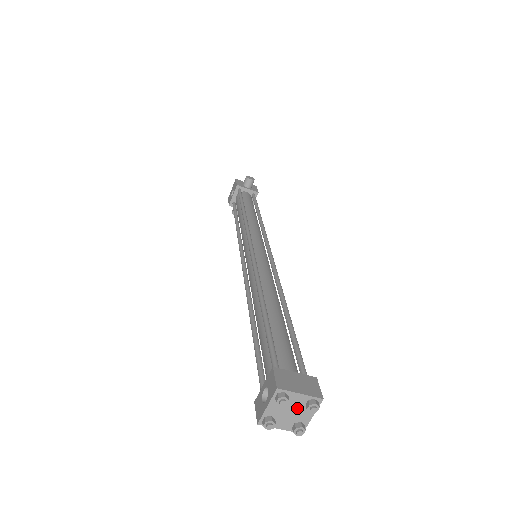
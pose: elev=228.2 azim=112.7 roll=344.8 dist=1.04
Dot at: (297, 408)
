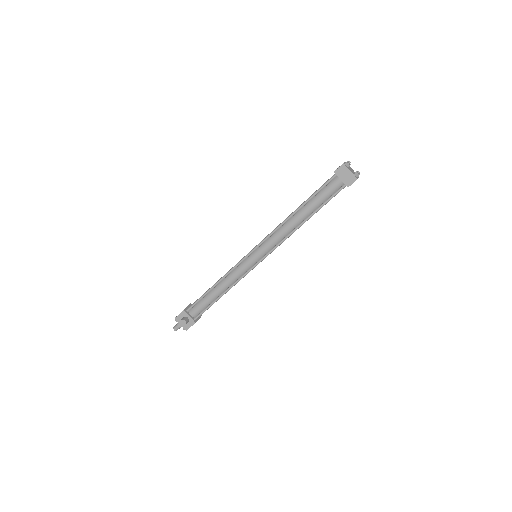
Dot at: (353, 171)
